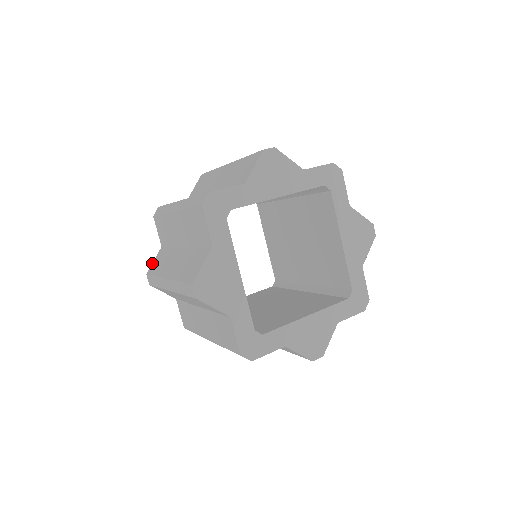
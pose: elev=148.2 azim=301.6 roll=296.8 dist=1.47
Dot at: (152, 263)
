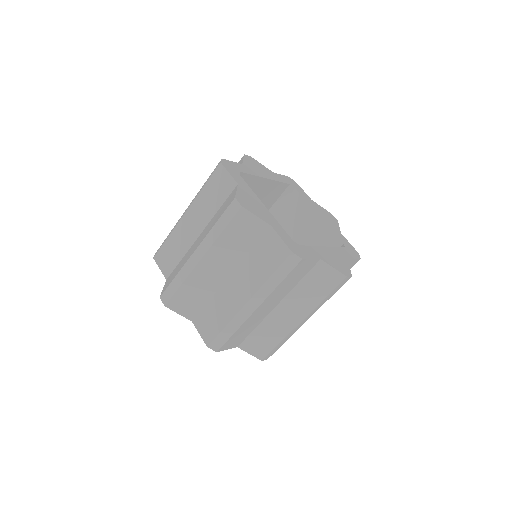
Dot at: (162, 290)
